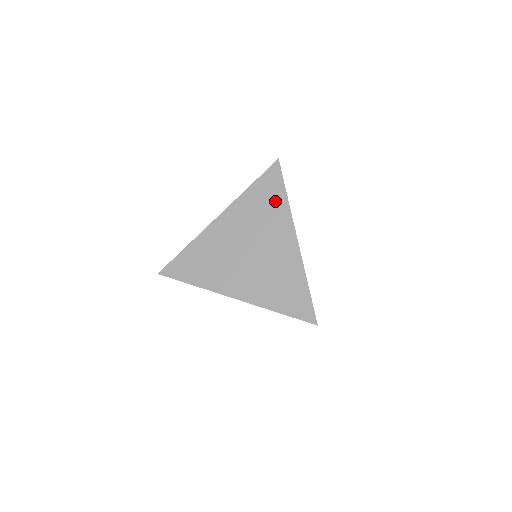
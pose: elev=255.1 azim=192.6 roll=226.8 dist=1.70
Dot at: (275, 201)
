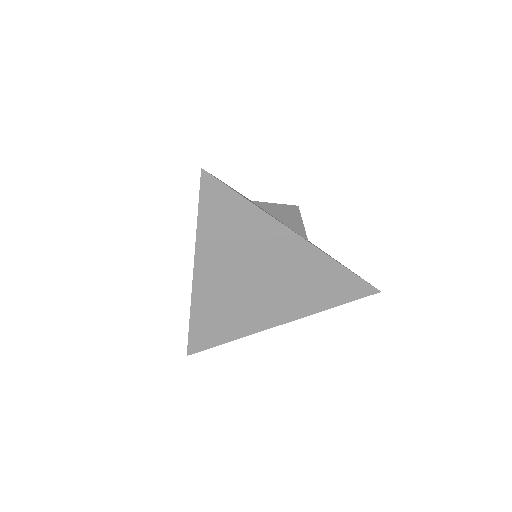
Dot at: (241, 217)
